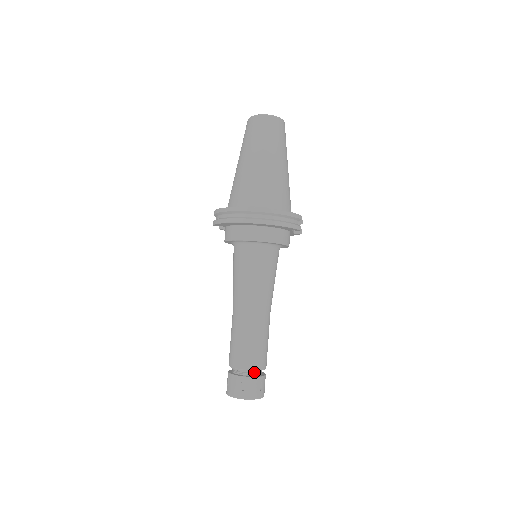
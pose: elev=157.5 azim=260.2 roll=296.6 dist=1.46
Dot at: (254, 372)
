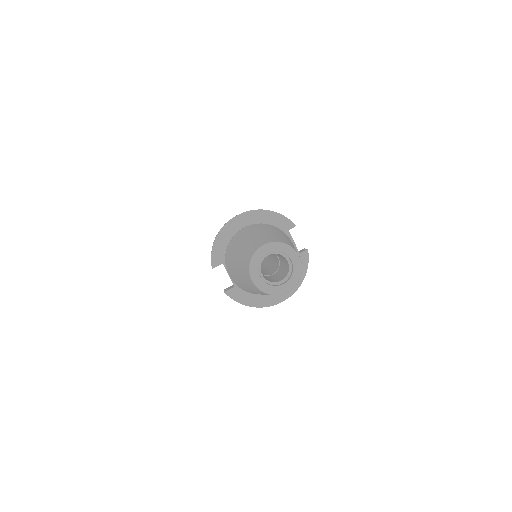
Dot at: occluded
